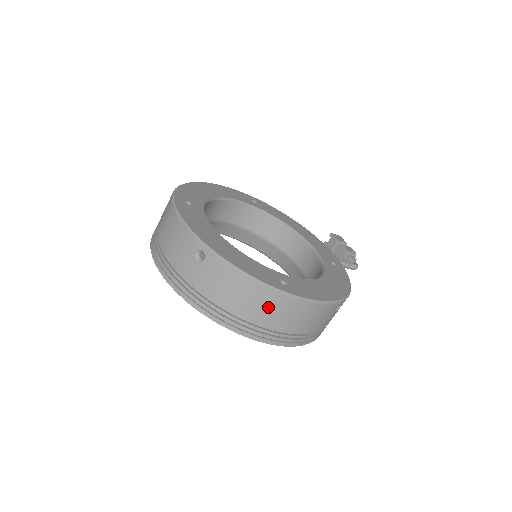
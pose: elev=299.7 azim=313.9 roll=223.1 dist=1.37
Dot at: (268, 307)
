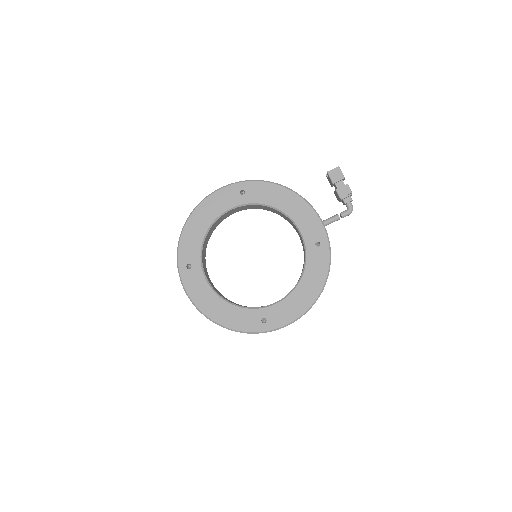
Dot at: occluded
